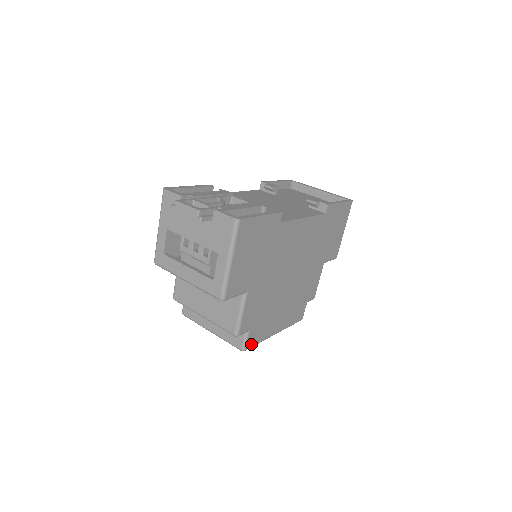
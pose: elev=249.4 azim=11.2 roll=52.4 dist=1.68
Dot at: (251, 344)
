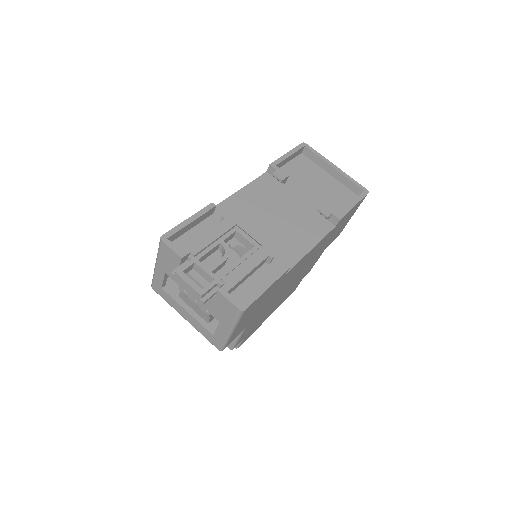
Dot at: (244, 341)
